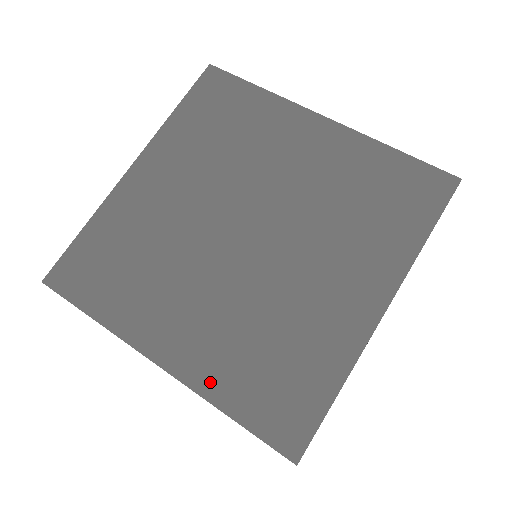
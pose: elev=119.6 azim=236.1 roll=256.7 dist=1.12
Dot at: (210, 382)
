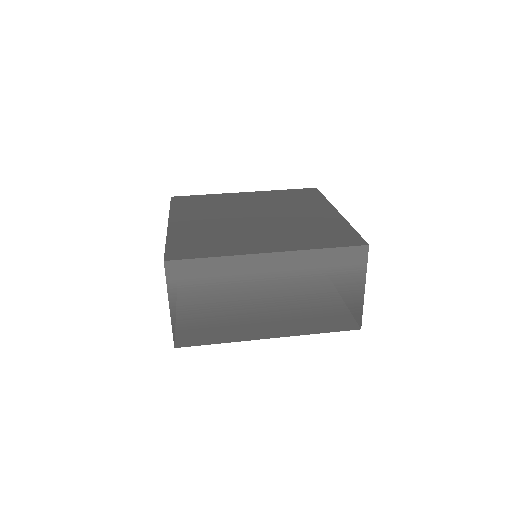
Dot at: (302, 246)
